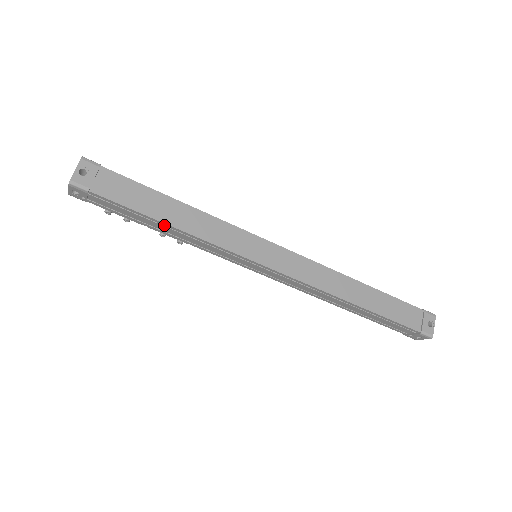
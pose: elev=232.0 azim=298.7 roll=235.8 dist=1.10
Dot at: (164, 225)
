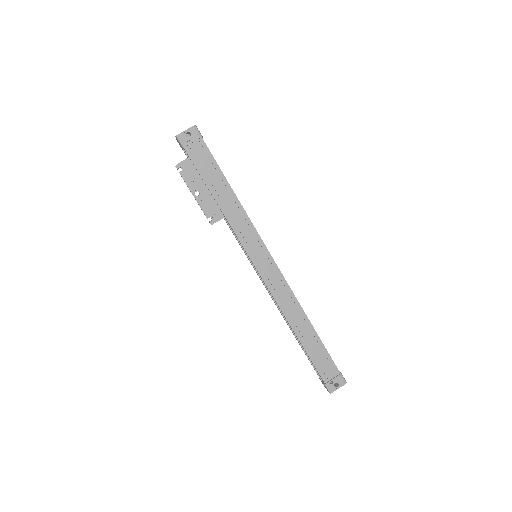
Dot at: (227, 188)
